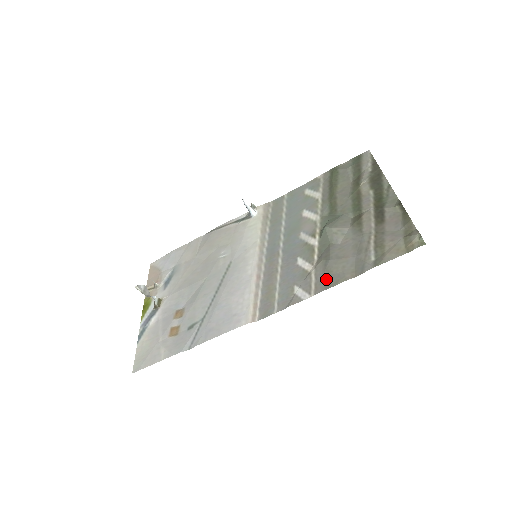
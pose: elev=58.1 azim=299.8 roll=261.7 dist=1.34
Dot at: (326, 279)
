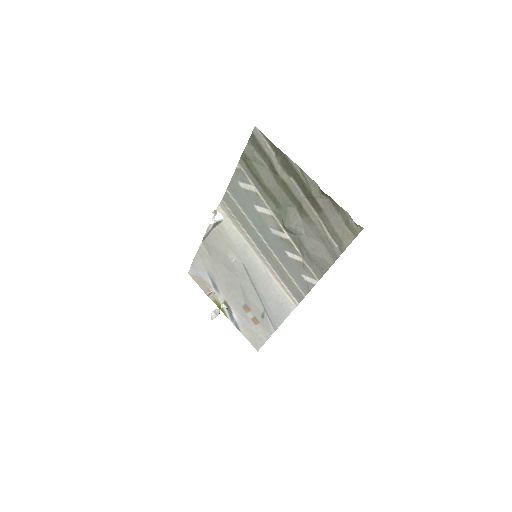
Dot at: (318, 267)
